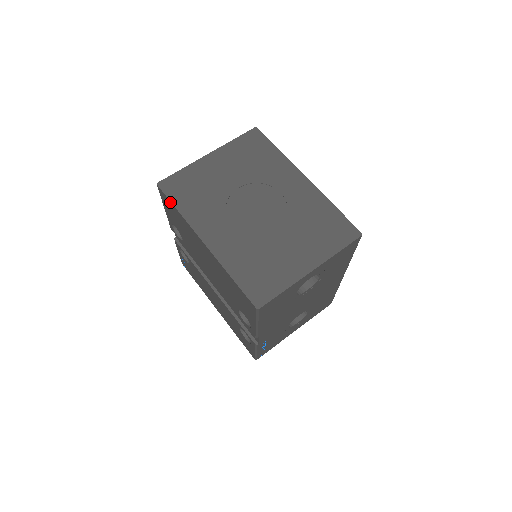
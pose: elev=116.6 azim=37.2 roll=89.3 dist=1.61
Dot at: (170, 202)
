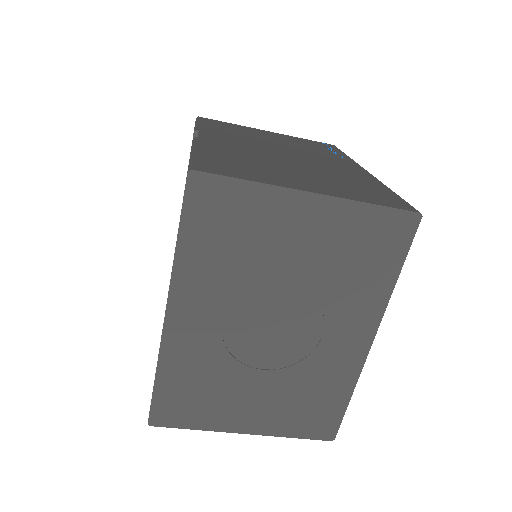
Dot at: (180, 217)
